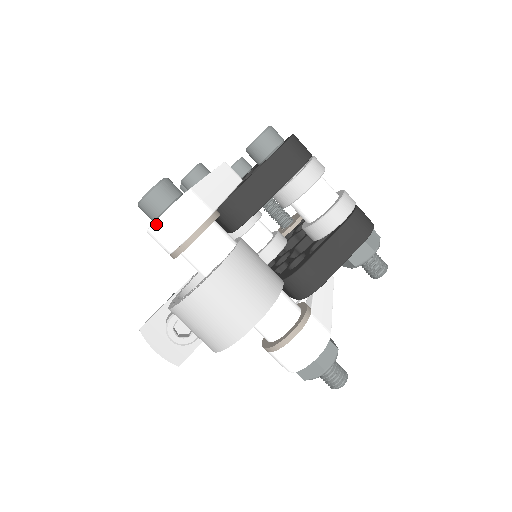
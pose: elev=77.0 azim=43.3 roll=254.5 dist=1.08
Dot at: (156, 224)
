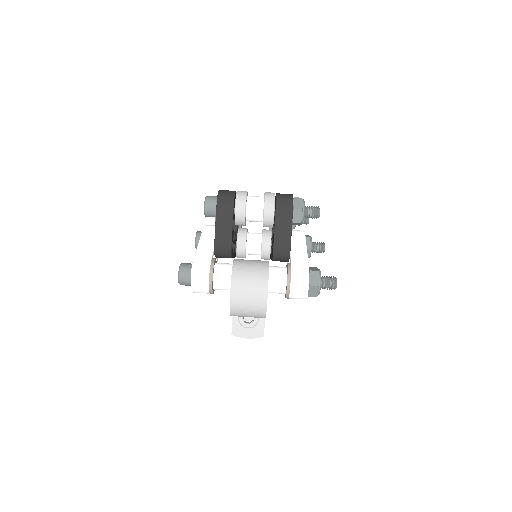
Dot at: (192, 287)
